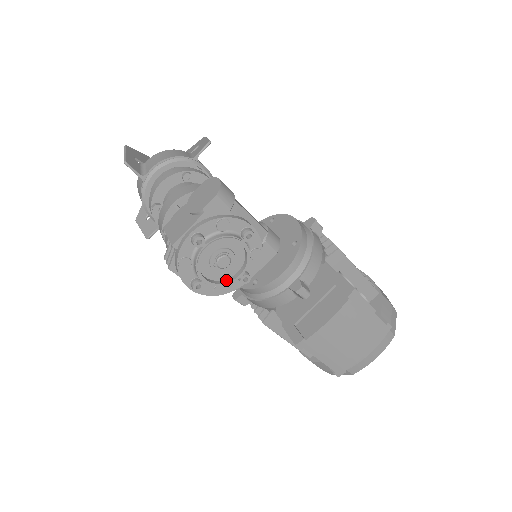
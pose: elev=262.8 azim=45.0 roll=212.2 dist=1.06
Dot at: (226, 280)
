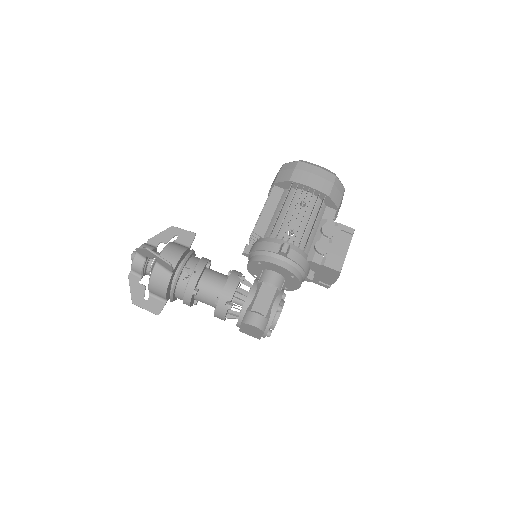
Dot at: occluded
